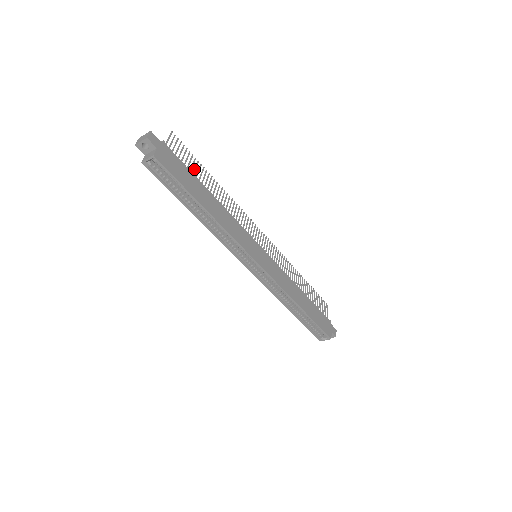
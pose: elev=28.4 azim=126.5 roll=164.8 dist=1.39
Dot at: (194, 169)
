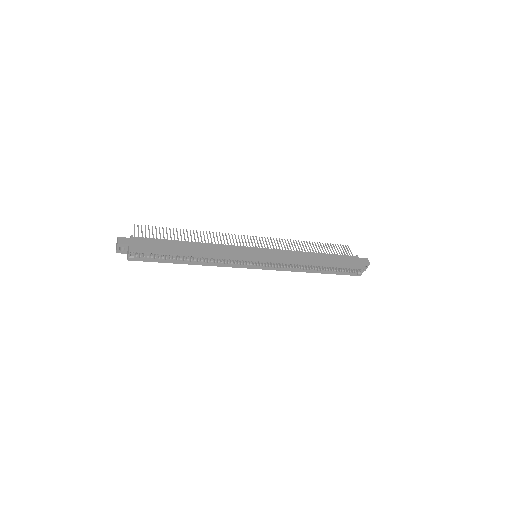
Dot at: occluded
